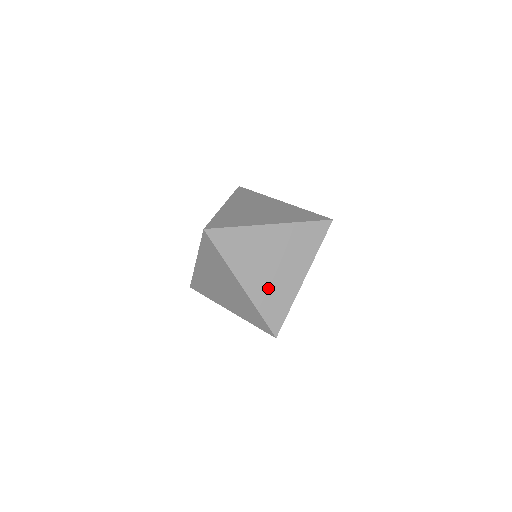
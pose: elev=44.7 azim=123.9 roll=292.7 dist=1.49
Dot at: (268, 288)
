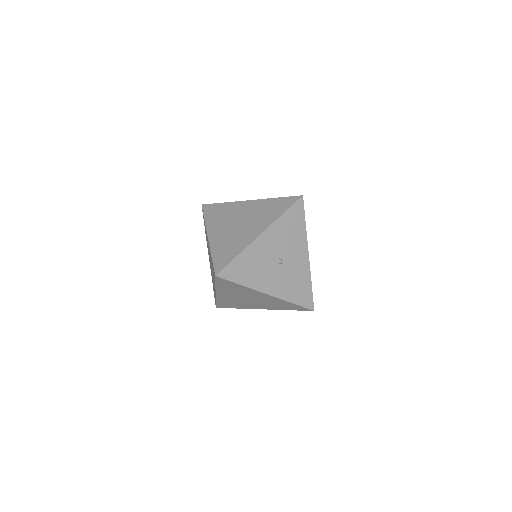
Dot at: (227, 239)
